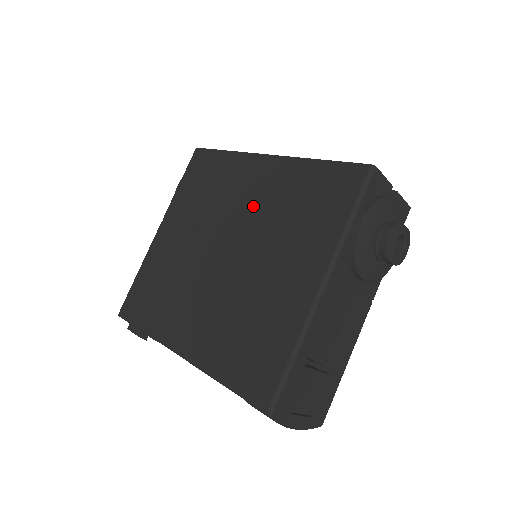
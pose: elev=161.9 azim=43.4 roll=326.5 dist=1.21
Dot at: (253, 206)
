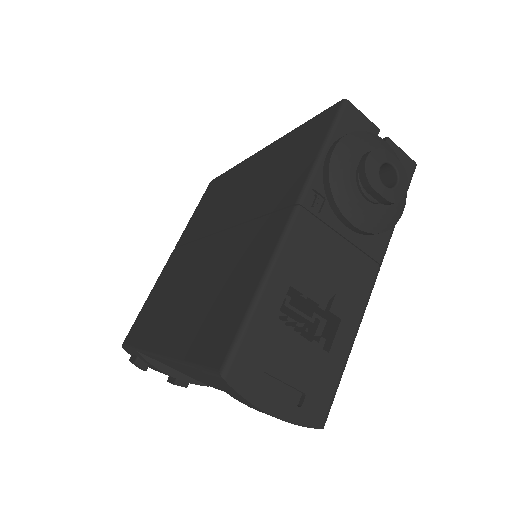
Dot at: (243, 193)
